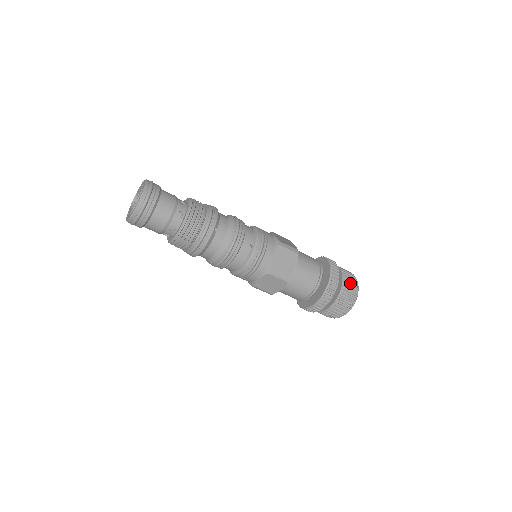
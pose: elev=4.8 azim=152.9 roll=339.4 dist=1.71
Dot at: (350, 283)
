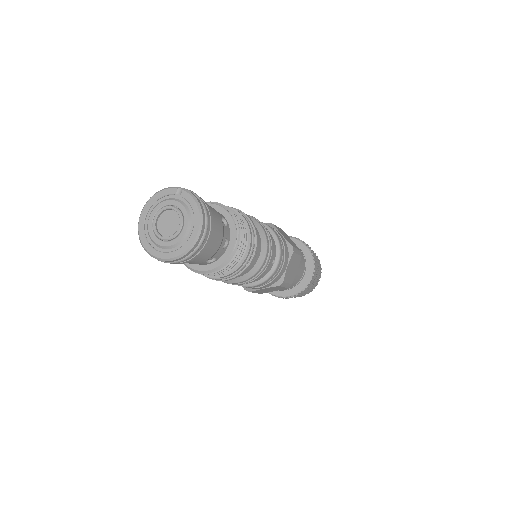
Dot at: (319, 268)
